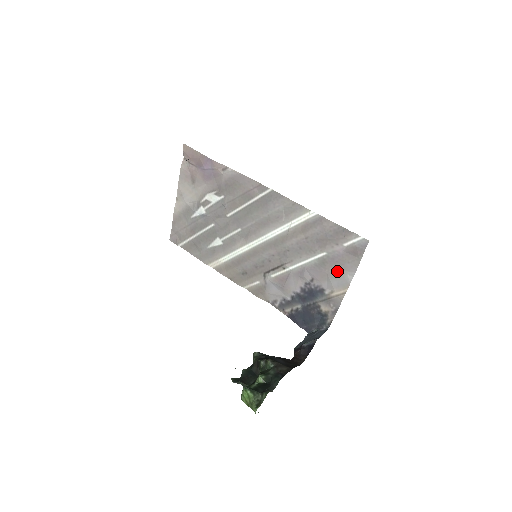
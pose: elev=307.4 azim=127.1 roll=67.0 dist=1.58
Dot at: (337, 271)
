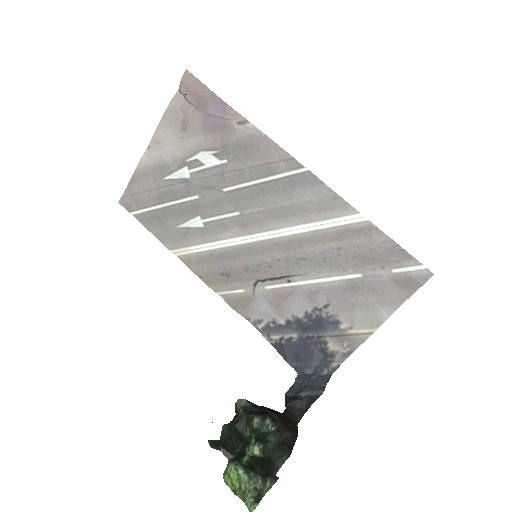
Dot at: (369, 302)
